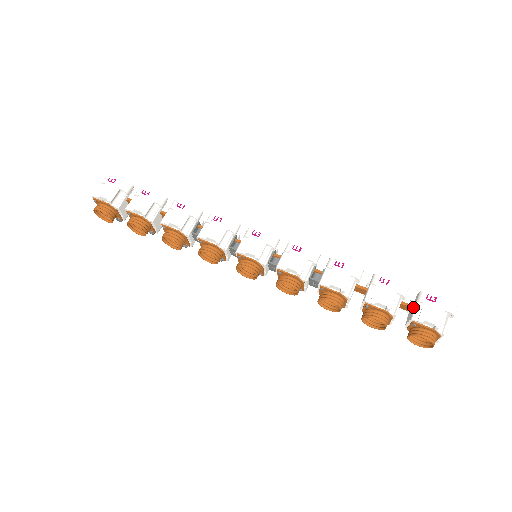
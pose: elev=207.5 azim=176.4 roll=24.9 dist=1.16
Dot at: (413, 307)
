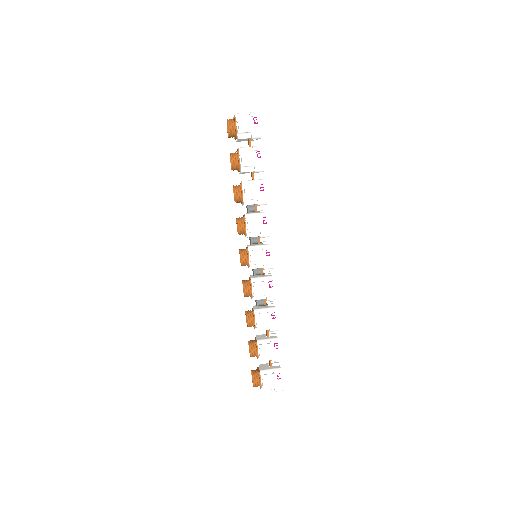
Dot at: (269, 368)
